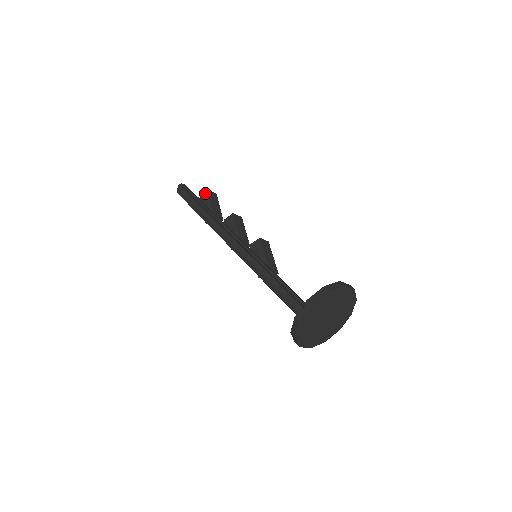
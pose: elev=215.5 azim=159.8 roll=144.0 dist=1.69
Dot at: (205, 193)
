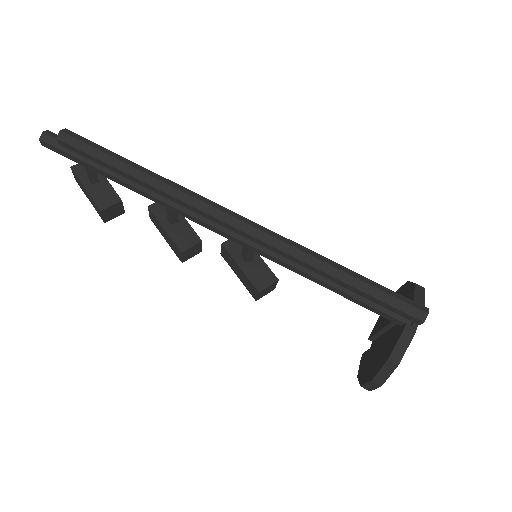
Dot at: occluded
